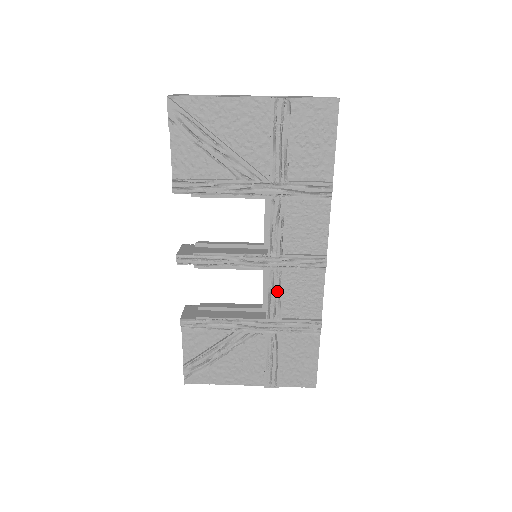
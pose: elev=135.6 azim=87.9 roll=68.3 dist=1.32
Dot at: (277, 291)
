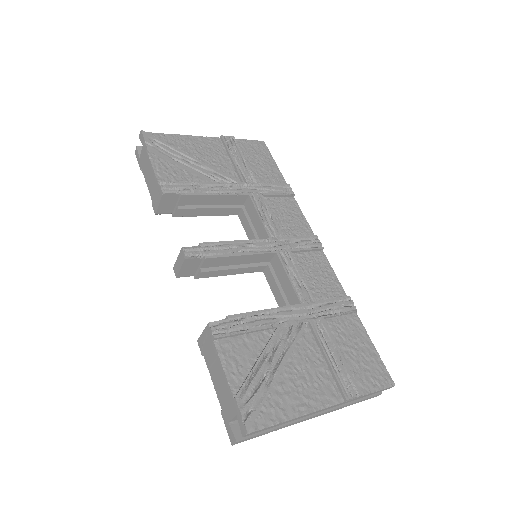
Dot at: (295, 272)
